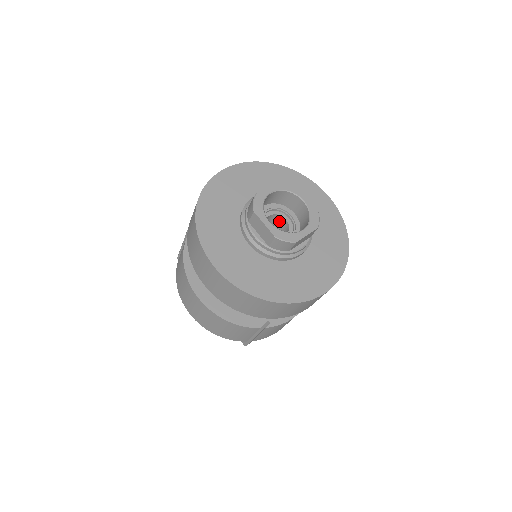
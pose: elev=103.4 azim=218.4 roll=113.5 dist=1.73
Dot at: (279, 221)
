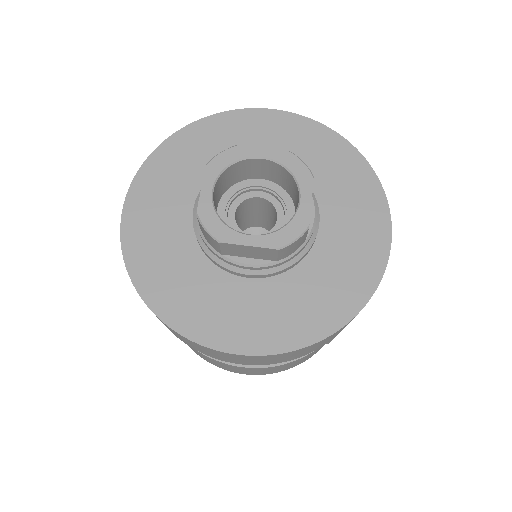
Dot at: (250, 205)
